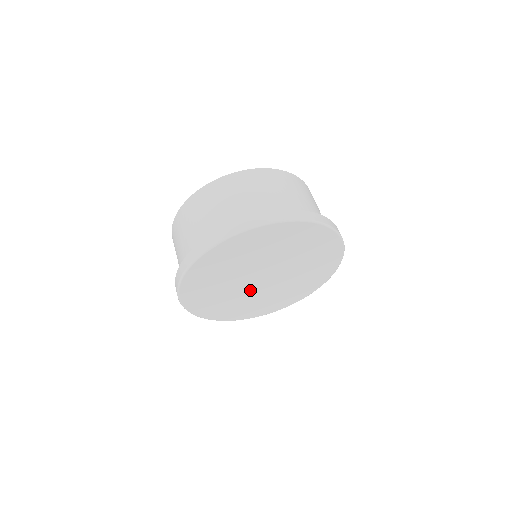
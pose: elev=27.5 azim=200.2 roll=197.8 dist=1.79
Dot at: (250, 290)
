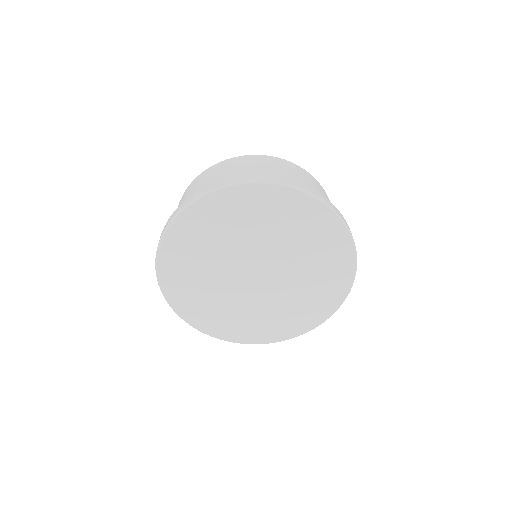
Dot at: (258, 295)
